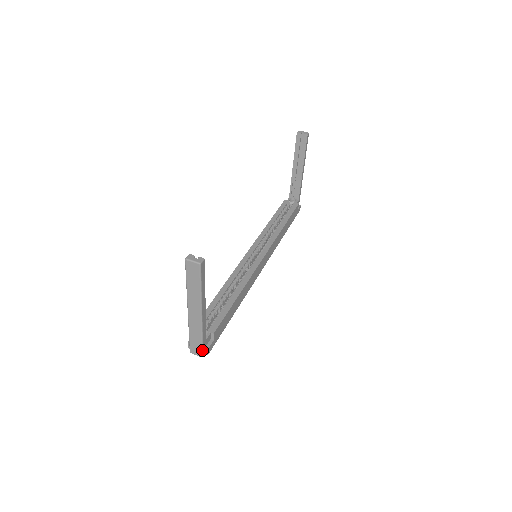
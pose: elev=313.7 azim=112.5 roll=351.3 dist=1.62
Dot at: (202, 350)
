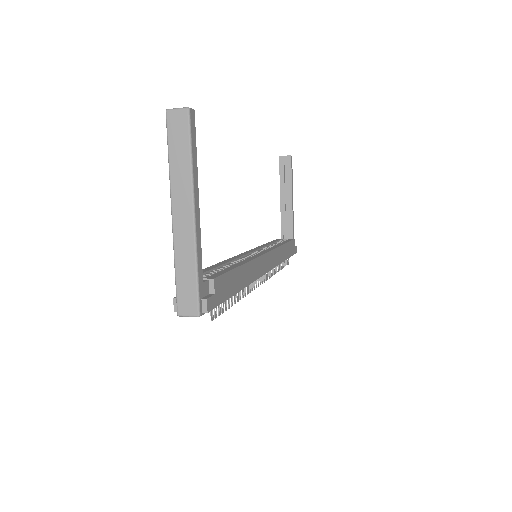
Dot at: (198, 298)
